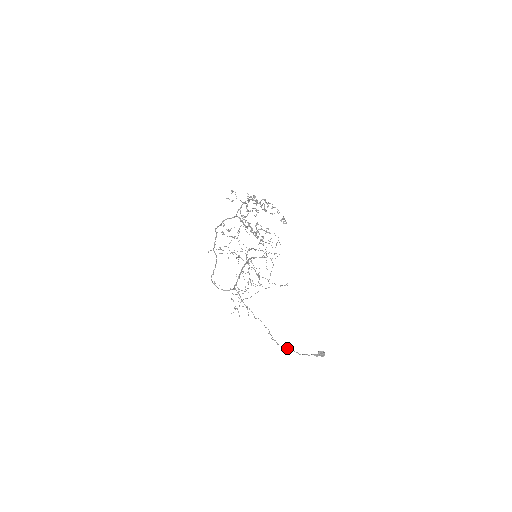
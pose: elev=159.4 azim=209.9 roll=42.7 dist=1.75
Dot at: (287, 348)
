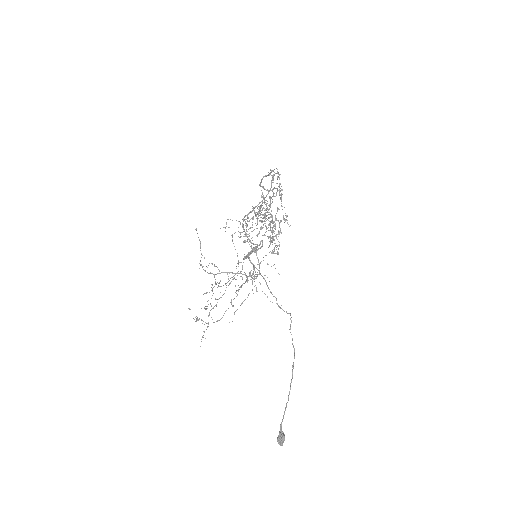
Dot at: (293, 362)
